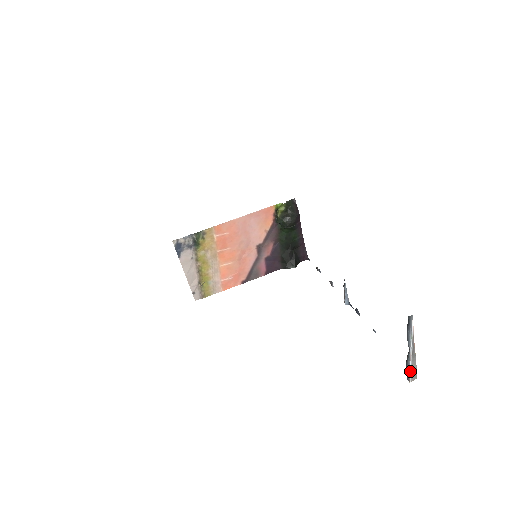
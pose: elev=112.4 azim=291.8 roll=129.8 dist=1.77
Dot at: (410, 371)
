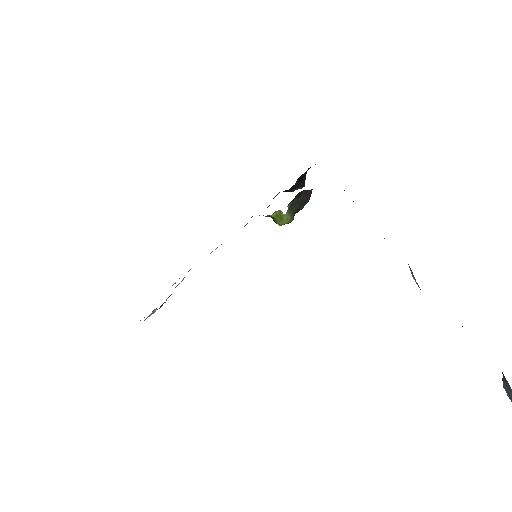
Dot at: out of frame
